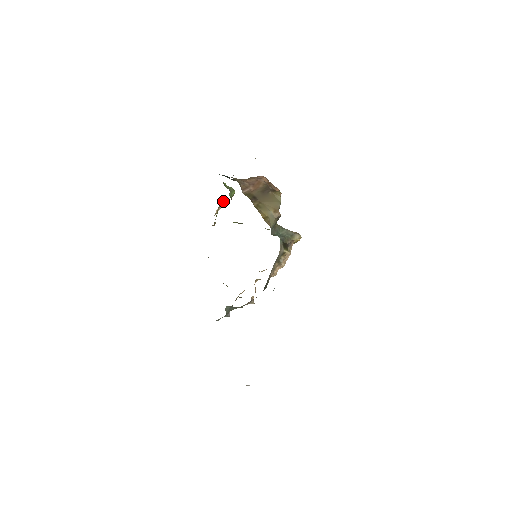
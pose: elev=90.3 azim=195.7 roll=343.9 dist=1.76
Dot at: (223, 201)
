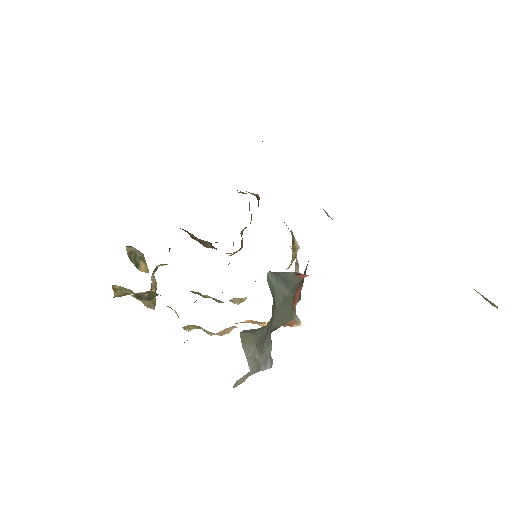
Dot at: (154, 277)
